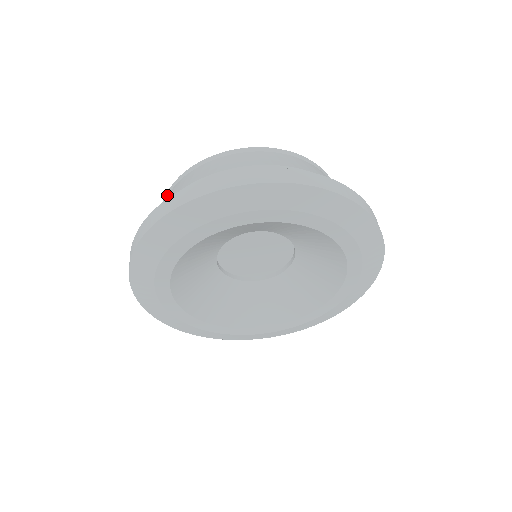
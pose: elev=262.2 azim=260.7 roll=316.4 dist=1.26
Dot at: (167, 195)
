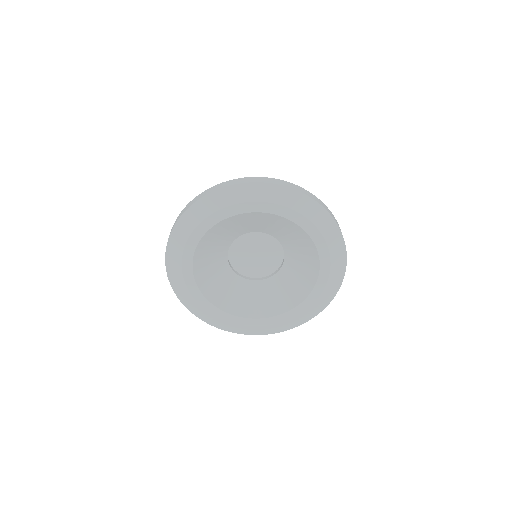
Dot at: occluded
